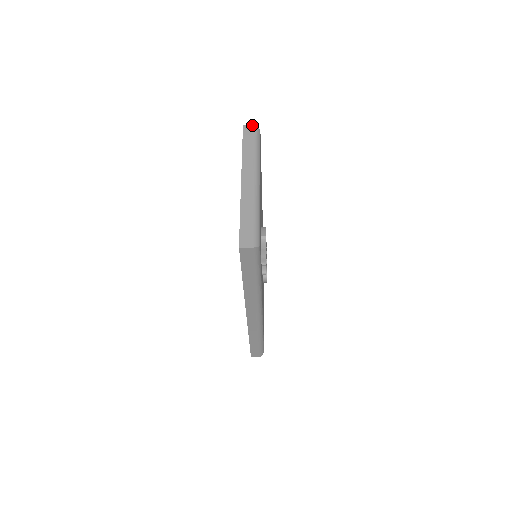
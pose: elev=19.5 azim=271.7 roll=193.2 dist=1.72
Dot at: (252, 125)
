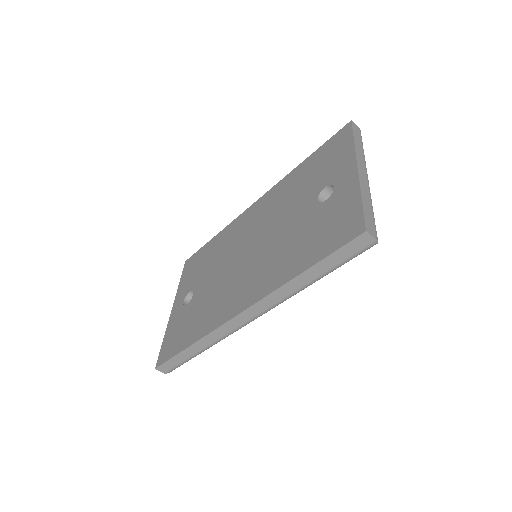
Dot at: (358, 127)
